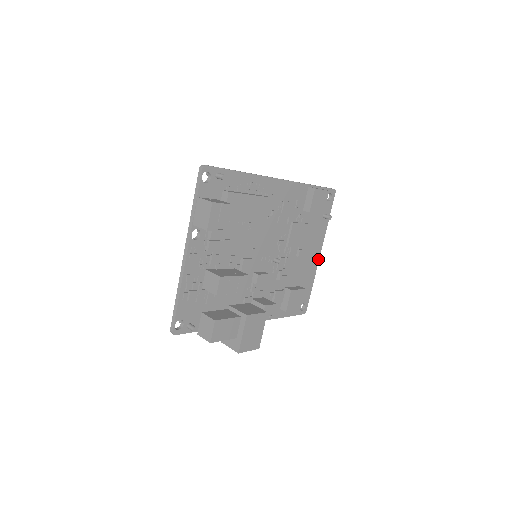
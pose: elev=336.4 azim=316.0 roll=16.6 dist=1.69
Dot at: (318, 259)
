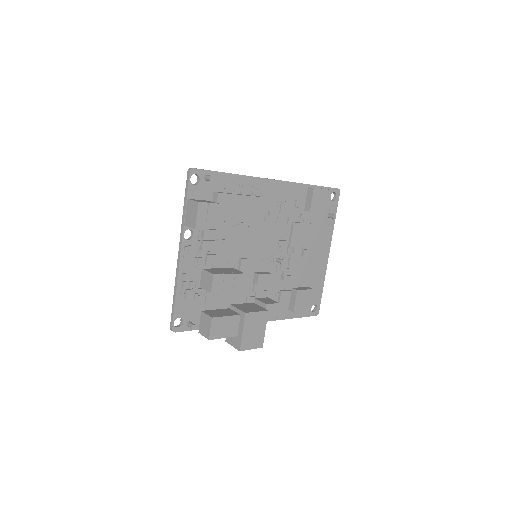
Dot at: (327, 259)
